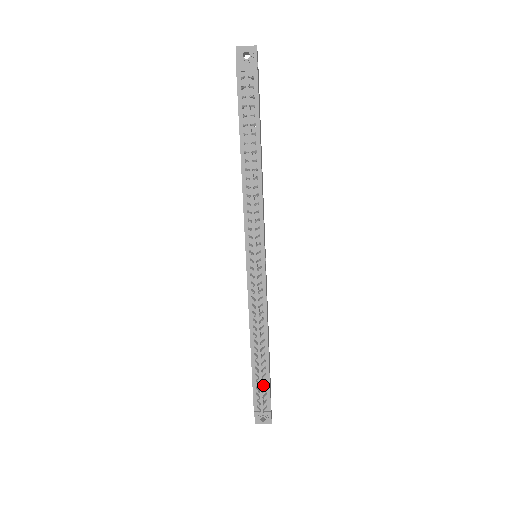
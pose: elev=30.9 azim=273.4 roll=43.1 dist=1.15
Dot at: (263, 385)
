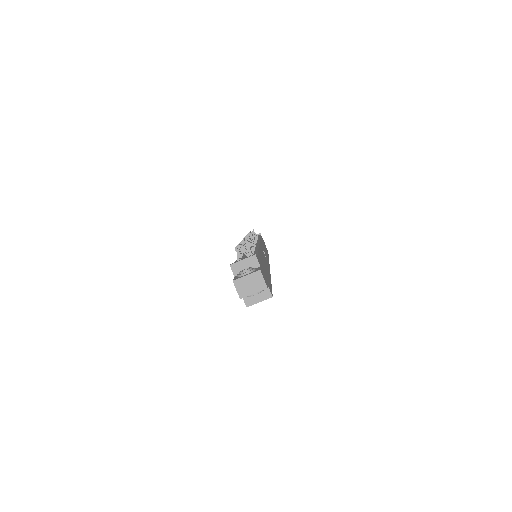
Dot at: (244, 243)
